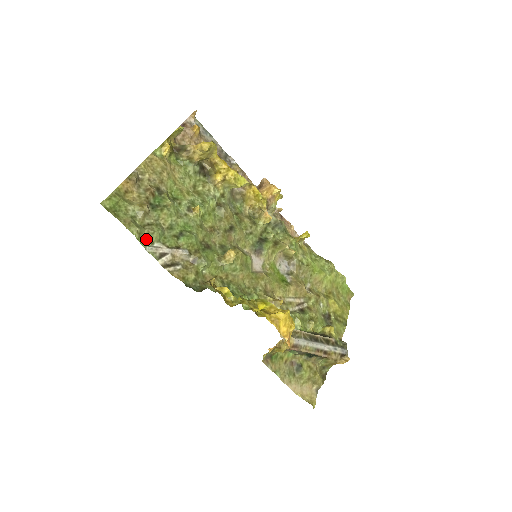
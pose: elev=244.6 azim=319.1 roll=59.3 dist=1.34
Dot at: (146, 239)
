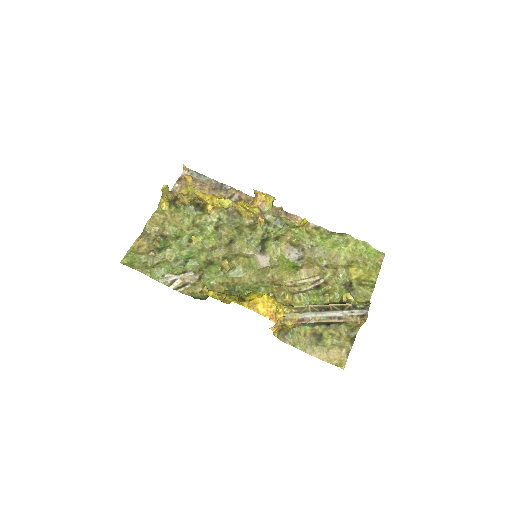
Dot at: (157, 275)
